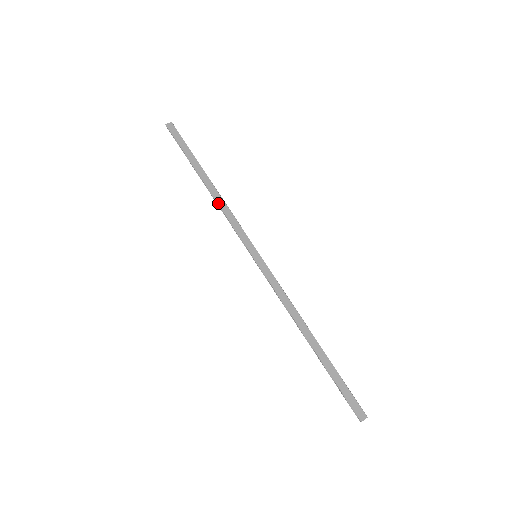
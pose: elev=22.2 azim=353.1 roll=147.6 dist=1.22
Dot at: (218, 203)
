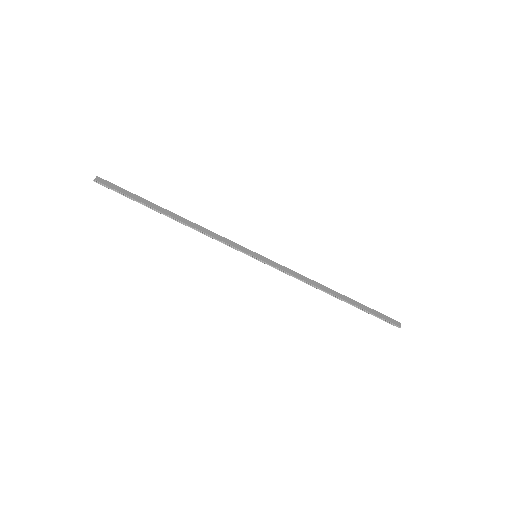
Dot at: (196, 228)
